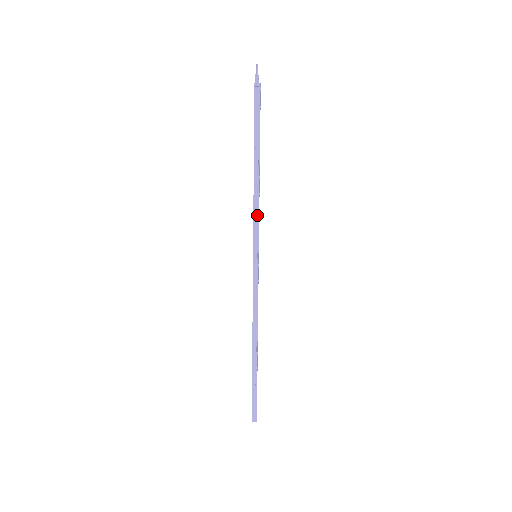
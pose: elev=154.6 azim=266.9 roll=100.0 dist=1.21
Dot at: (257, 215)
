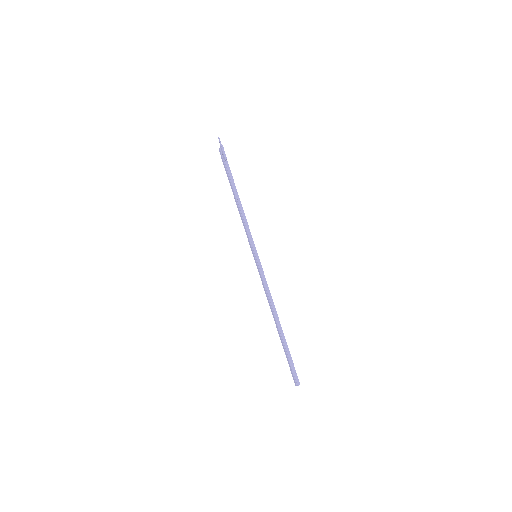
Dot at: (248, 227)
